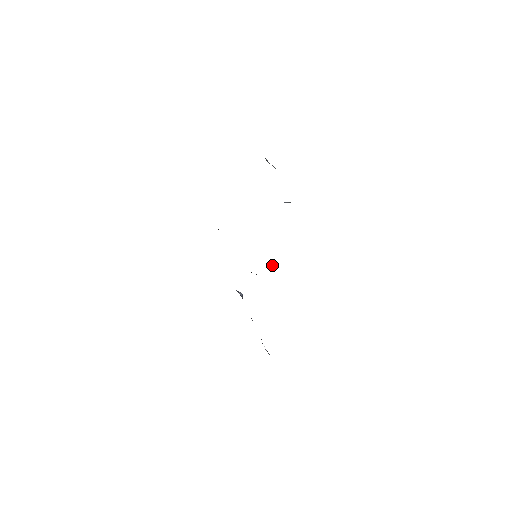
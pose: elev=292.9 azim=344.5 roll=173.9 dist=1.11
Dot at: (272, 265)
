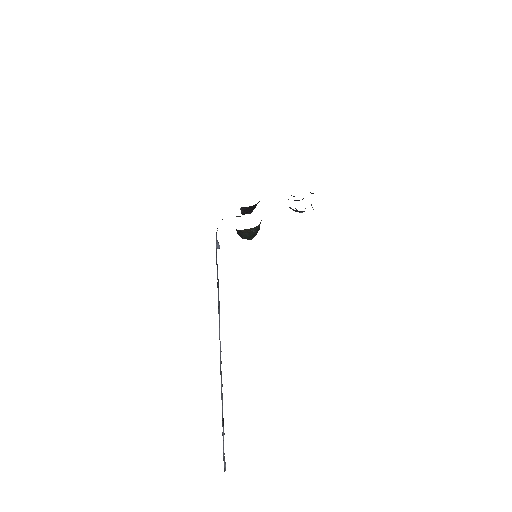
Dot at: (254, 230)
